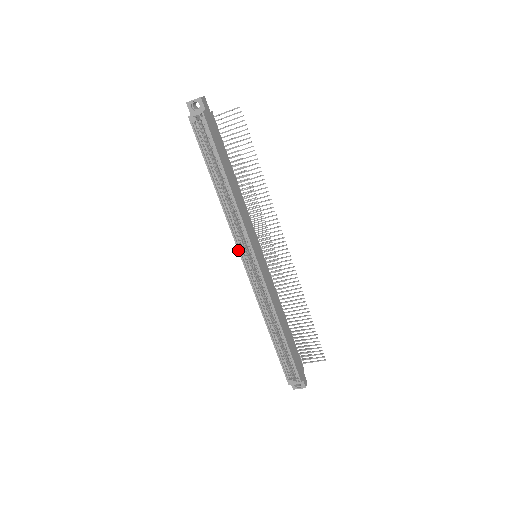
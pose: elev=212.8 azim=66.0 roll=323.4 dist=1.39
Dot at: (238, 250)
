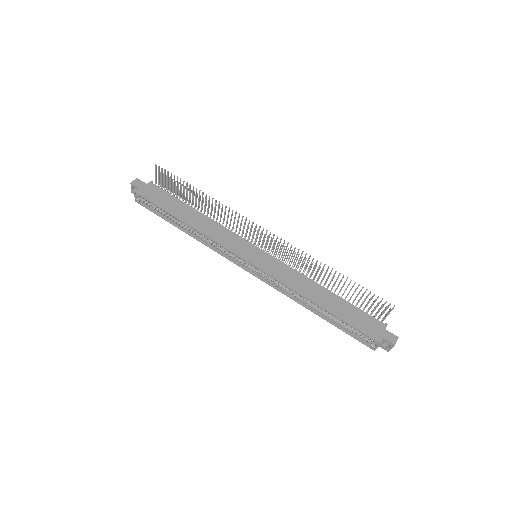
Dot at: (234, 263)
